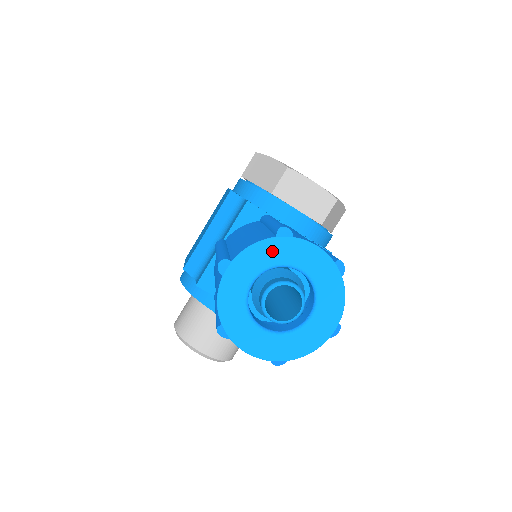
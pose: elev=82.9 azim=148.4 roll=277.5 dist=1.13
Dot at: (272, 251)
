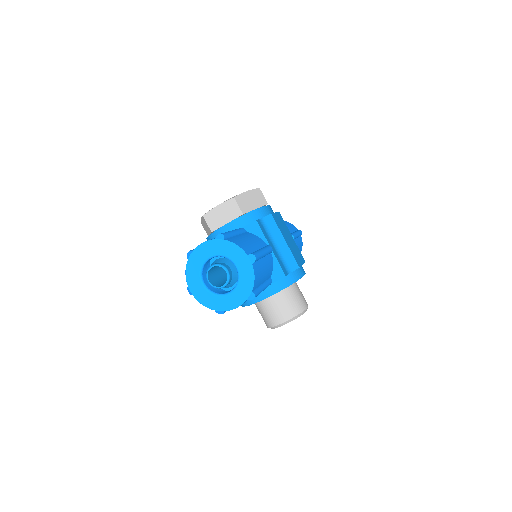
Dot at: (193, 266)
